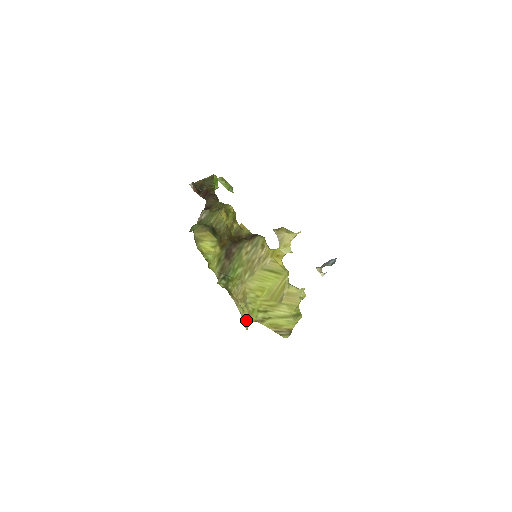
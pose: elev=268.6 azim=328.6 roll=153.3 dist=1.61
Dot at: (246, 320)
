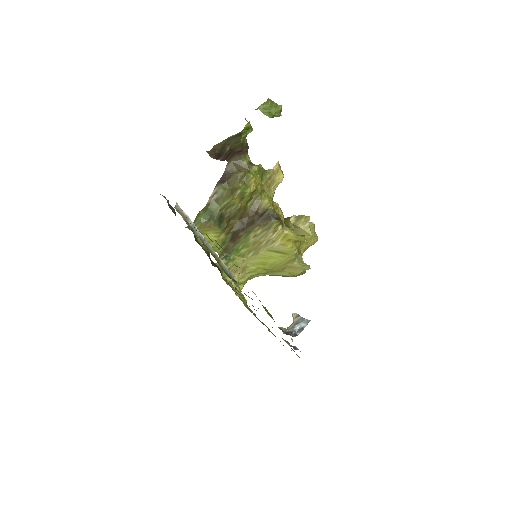
Dot at: (242, 283)
